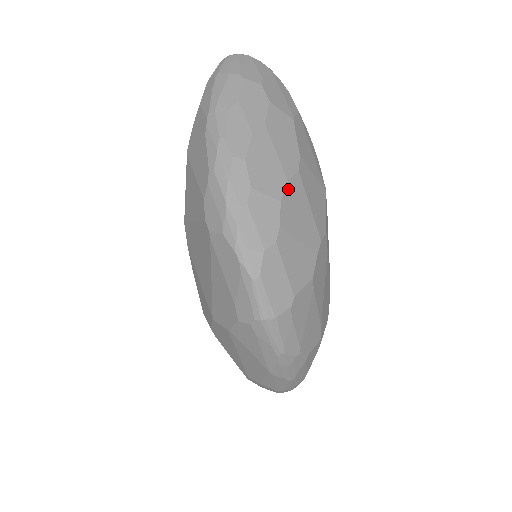
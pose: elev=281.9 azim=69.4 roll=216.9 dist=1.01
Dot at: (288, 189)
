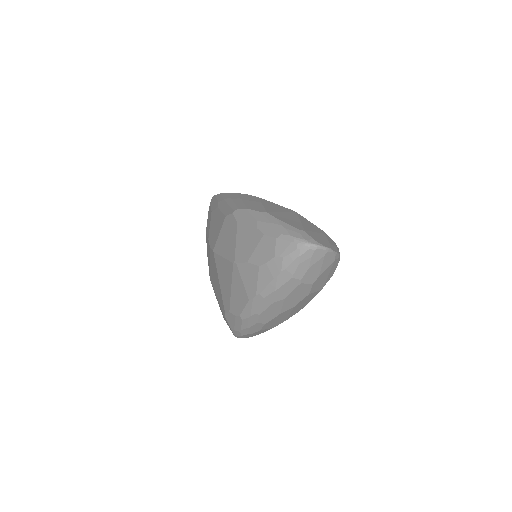
Dot at: occluded
